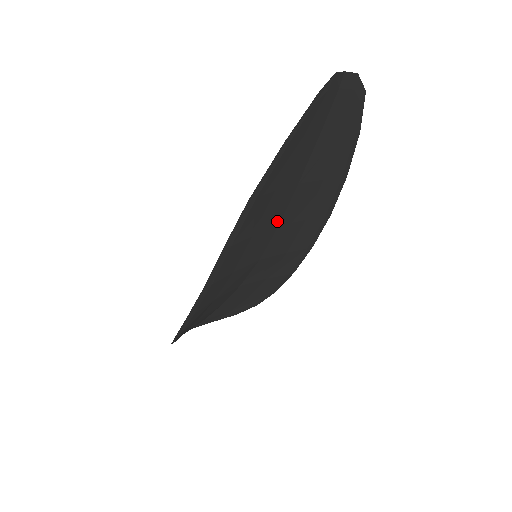
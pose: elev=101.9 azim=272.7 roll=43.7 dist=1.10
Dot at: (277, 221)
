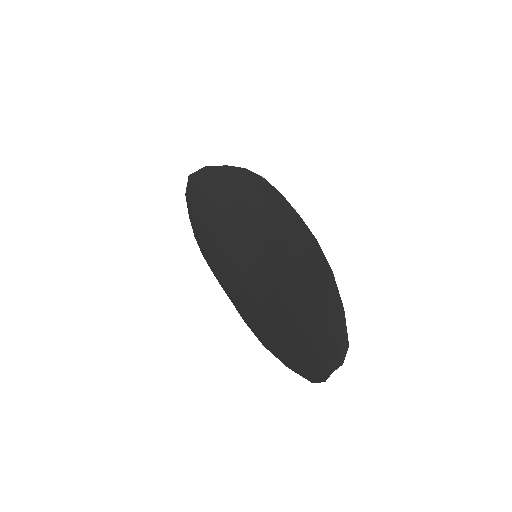
Dot at: (275, 289)
